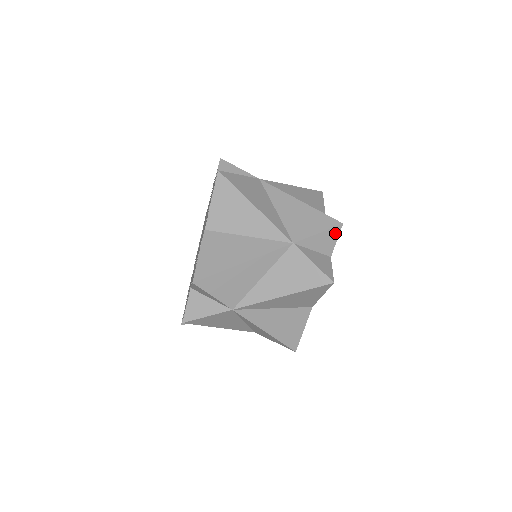
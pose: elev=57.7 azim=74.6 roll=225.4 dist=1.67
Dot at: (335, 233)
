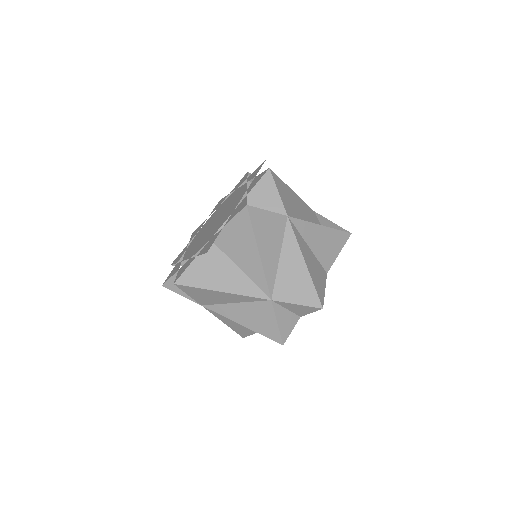
Dot at: (312, 309)
